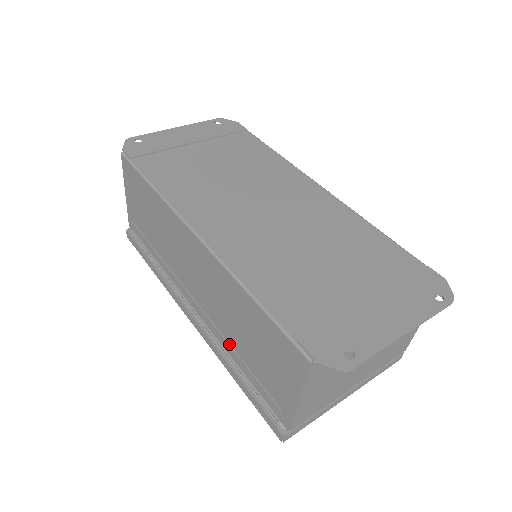
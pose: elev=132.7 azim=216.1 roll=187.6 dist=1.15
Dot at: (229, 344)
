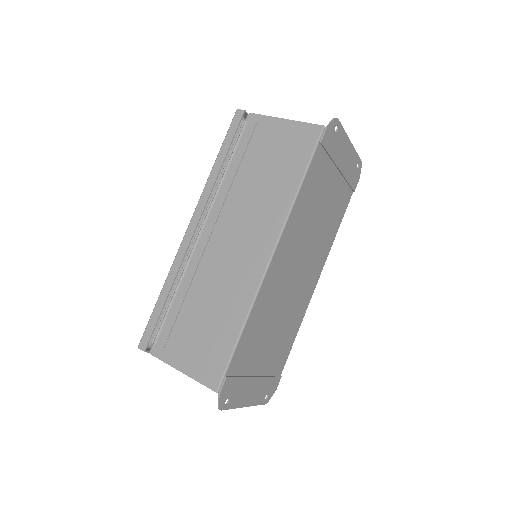
Dot at: (190, 286)
